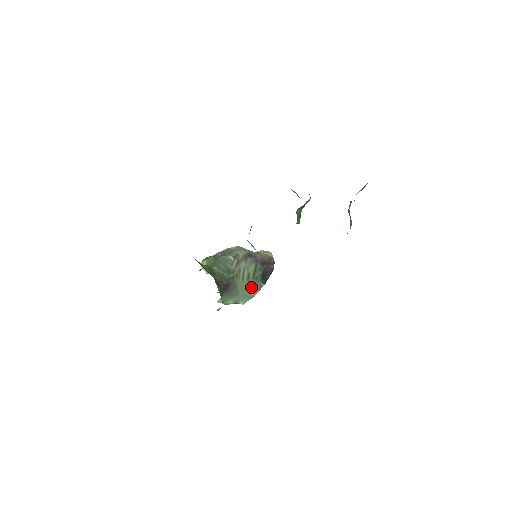
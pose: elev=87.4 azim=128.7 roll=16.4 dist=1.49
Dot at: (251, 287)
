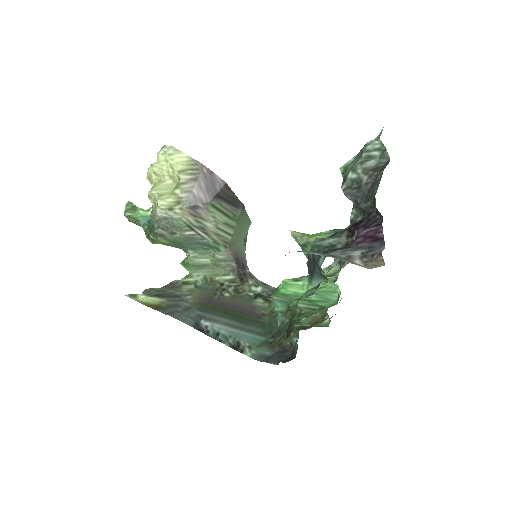
Dot at: occluded
